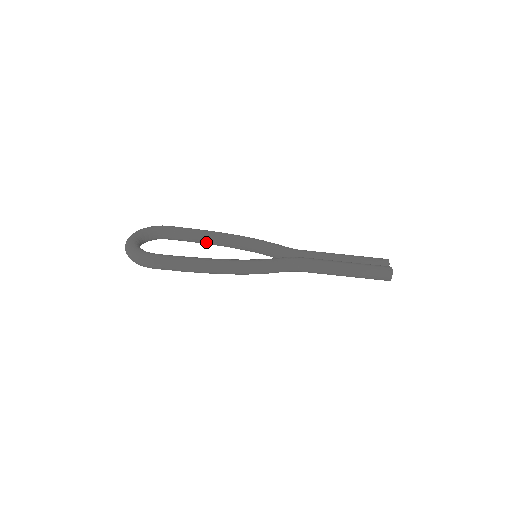
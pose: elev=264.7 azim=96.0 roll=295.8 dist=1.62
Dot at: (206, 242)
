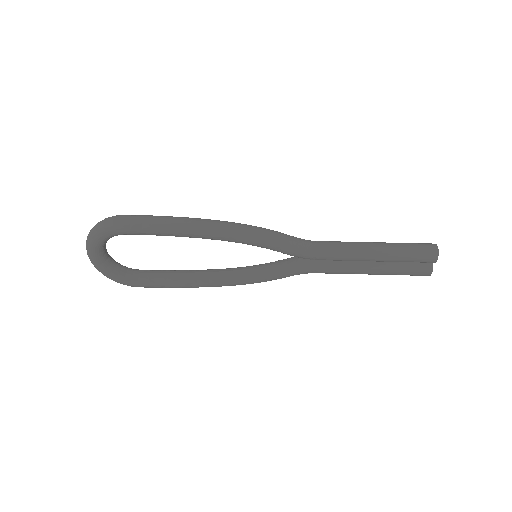
Dot at: (189, 275)
